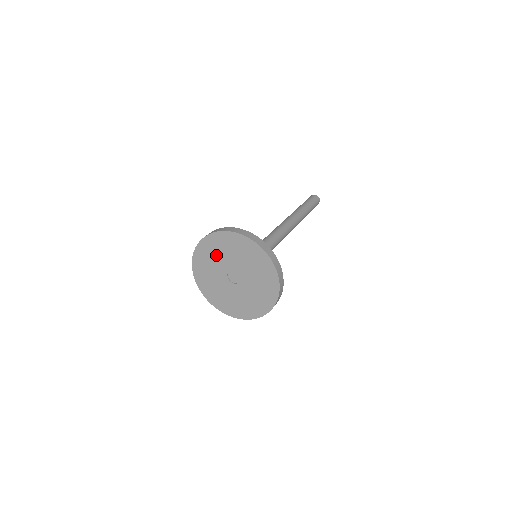
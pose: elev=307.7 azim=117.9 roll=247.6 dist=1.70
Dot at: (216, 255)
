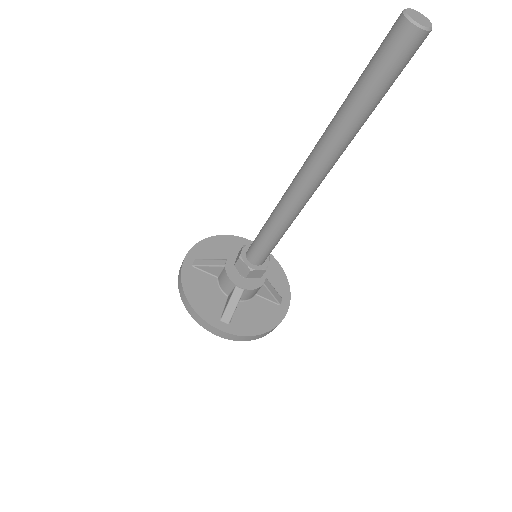
Dot at: occluded
